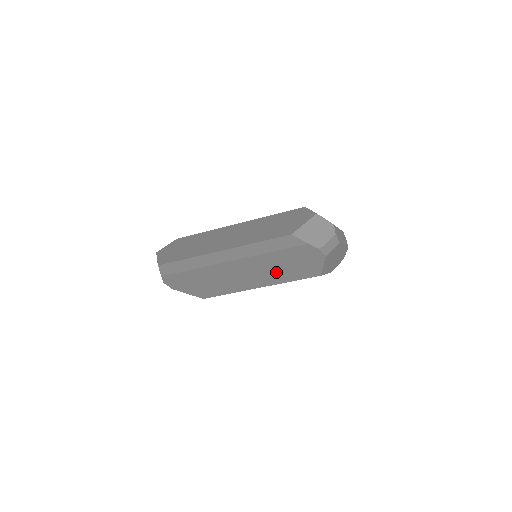
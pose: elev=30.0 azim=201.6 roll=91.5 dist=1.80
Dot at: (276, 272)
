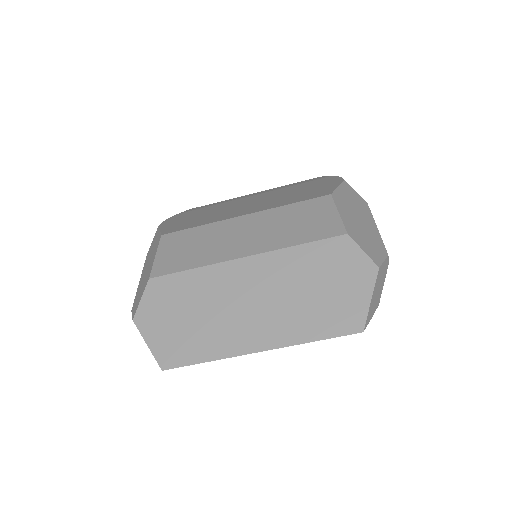
Dot at: occluded
